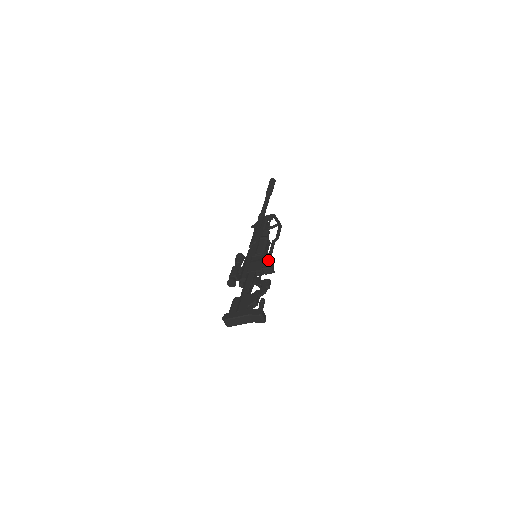
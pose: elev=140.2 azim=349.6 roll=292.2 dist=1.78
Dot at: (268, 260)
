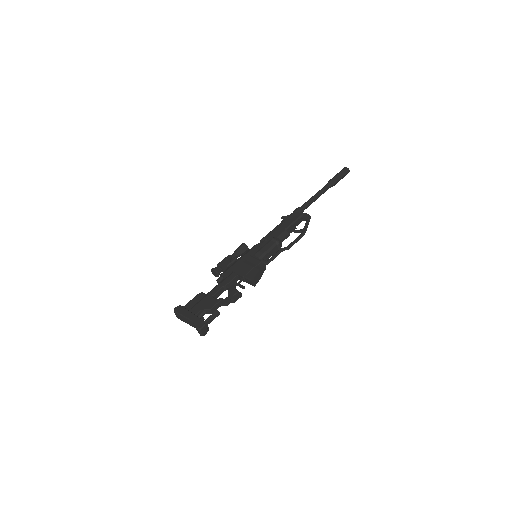
Dot at: (256, 270)
